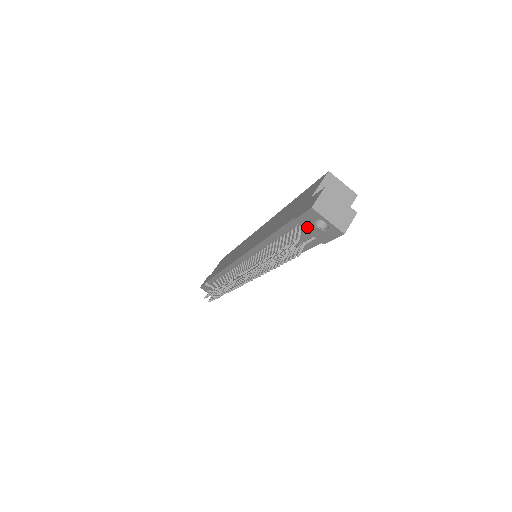
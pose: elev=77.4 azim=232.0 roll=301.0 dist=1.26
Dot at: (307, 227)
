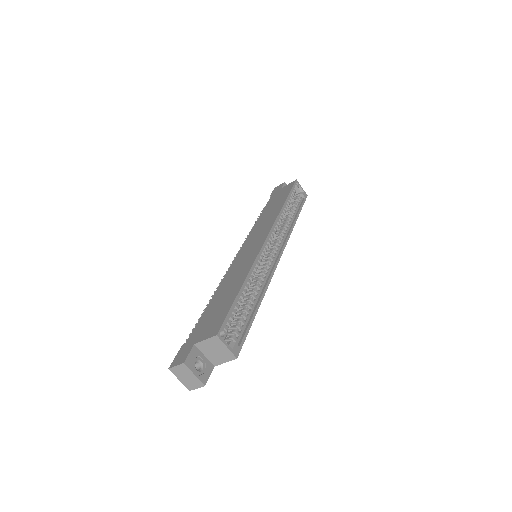
Dot at: occluded
